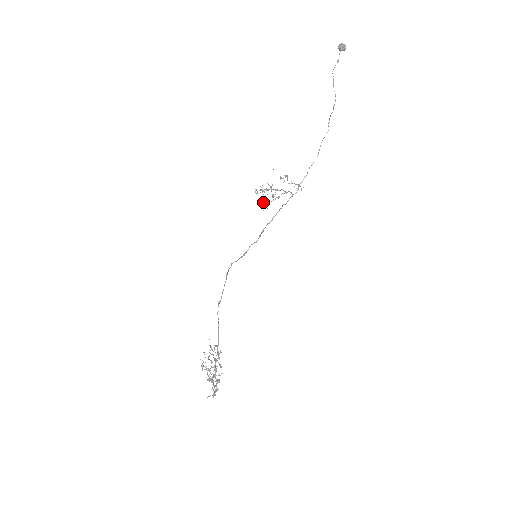
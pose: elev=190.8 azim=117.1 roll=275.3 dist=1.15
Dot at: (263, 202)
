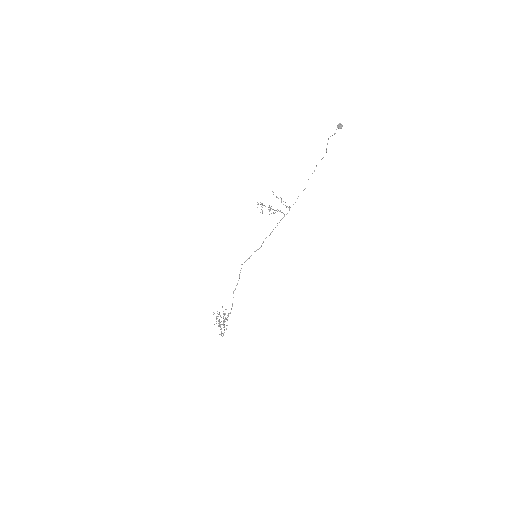
Dot at: (261, 209)
